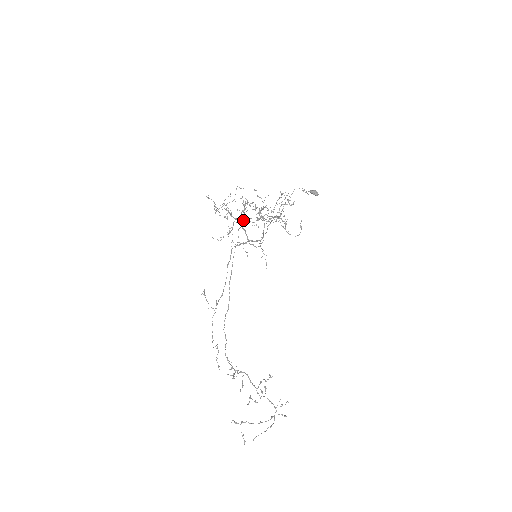
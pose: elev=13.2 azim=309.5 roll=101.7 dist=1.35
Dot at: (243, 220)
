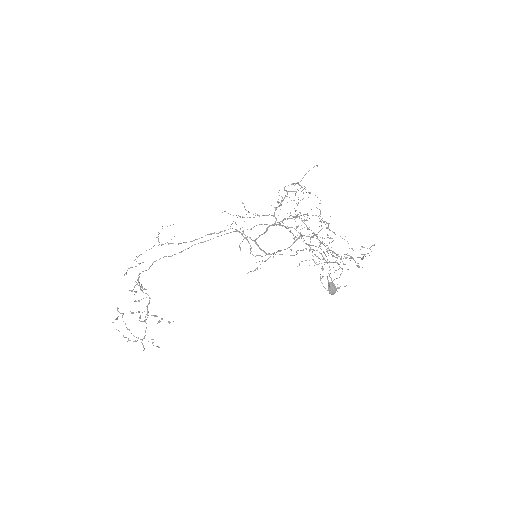
Dot at: occluded
